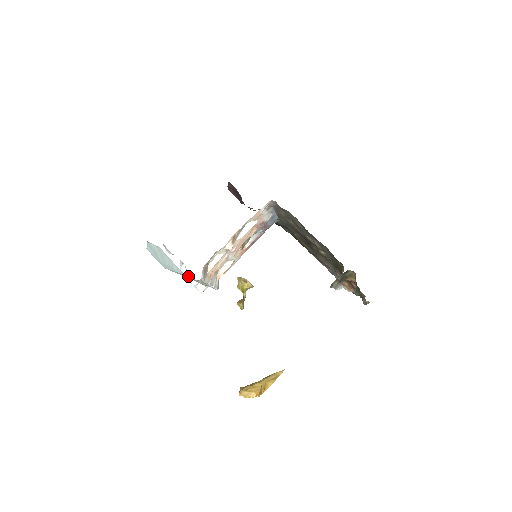
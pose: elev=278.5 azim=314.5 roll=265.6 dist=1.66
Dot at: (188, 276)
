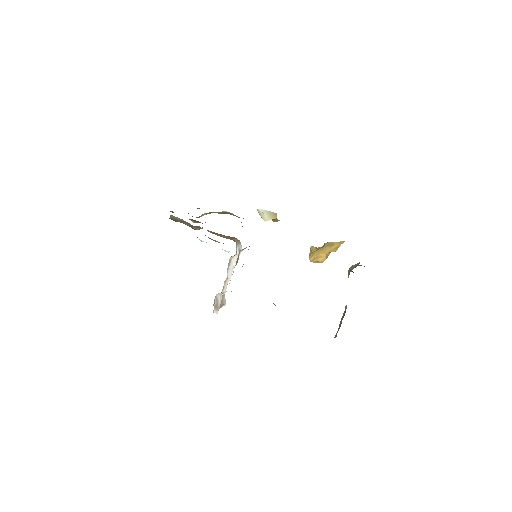
Dot at: occluded
